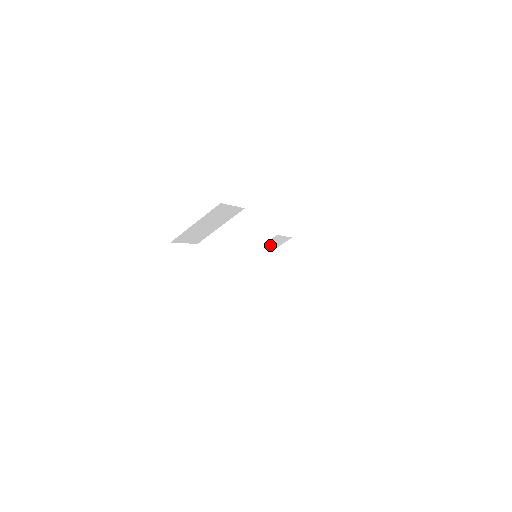
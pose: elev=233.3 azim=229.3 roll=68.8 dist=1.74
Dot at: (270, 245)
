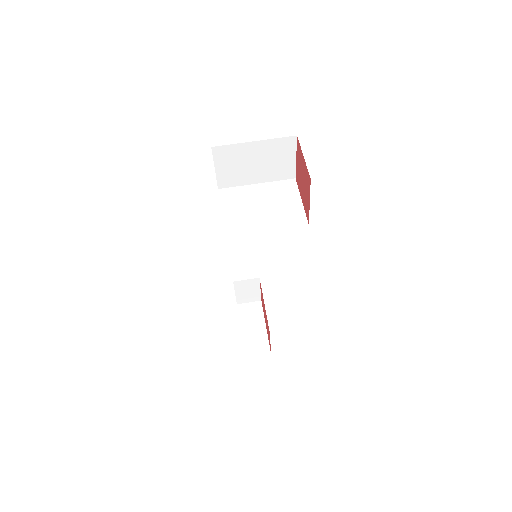
Dot at: (240, 291)
